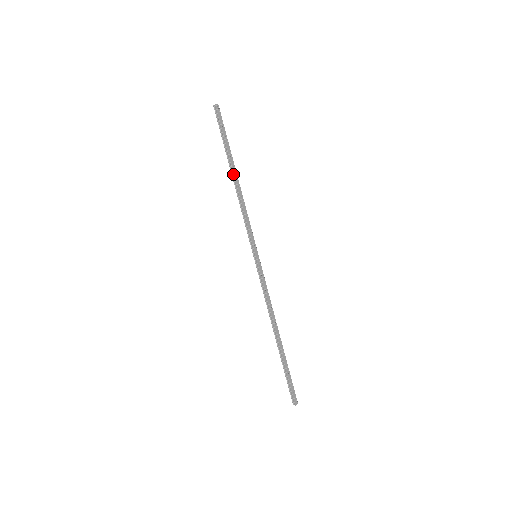
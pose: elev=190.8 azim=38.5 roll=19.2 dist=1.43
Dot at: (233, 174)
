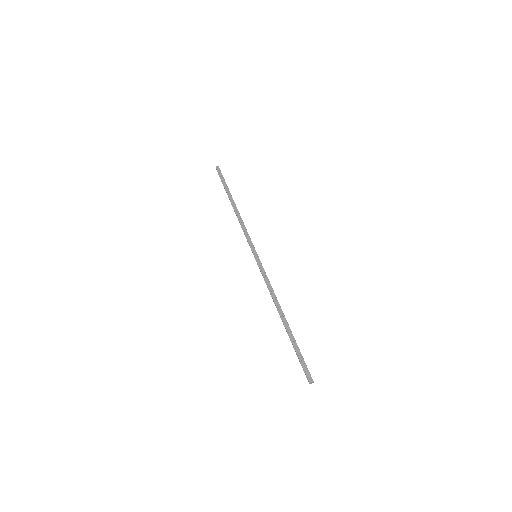
Dot at: (231, 204)
